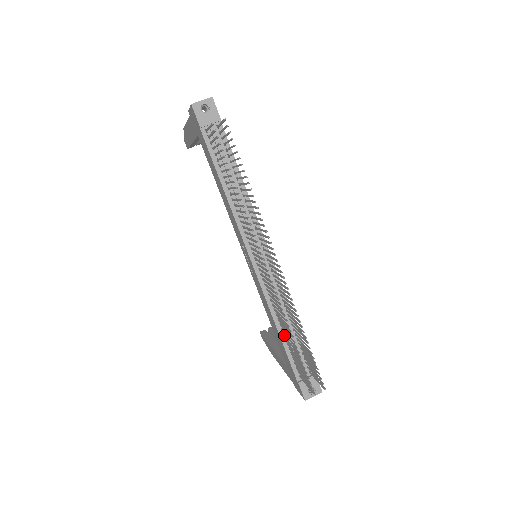
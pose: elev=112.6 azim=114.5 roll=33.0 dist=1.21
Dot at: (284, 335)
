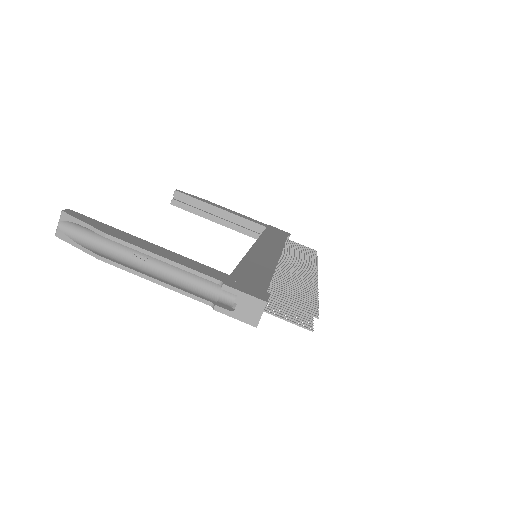
Dot at: occluded
